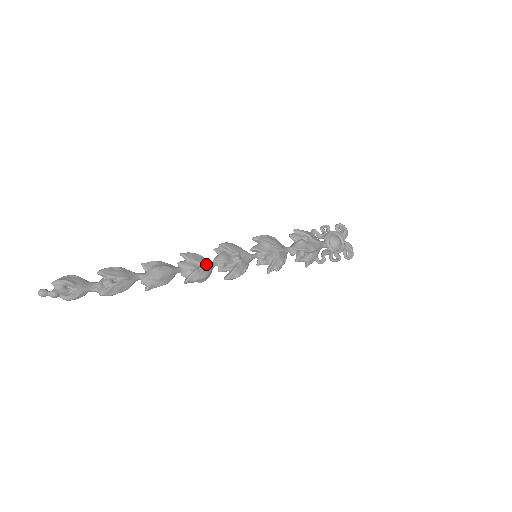
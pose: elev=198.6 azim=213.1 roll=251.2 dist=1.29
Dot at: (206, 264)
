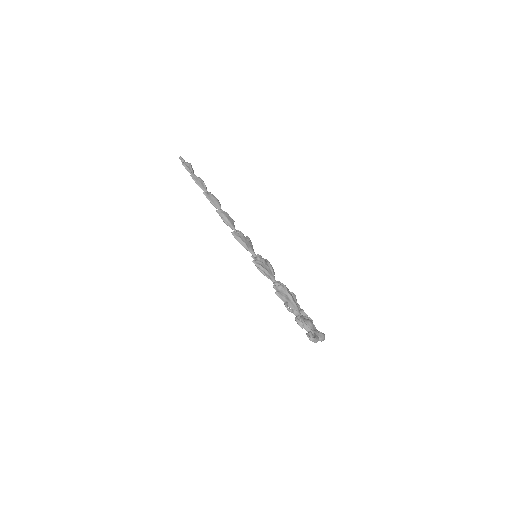
Dot at: (233, 222)
